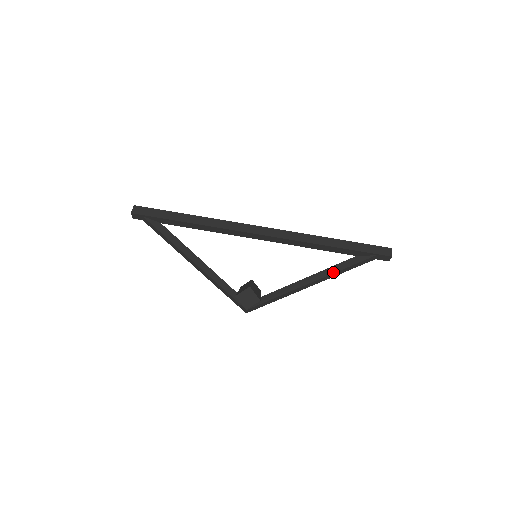
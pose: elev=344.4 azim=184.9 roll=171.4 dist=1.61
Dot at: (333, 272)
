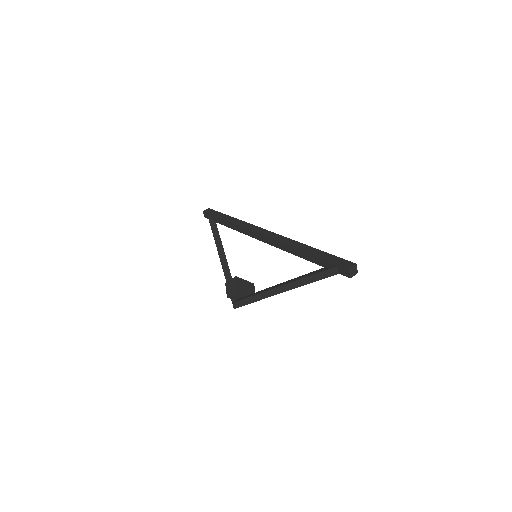
Dot at: (299, 279)
